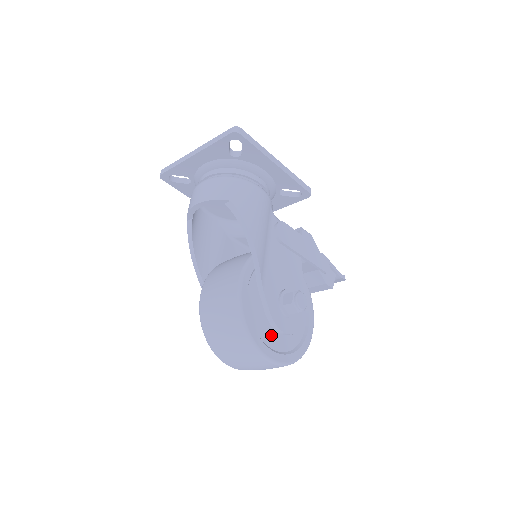
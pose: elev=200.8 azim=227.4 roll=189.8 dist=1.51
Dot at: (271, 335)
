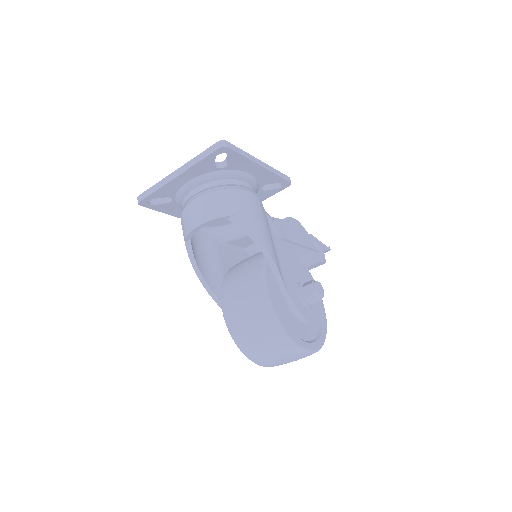
Dot at: (301, 328)
